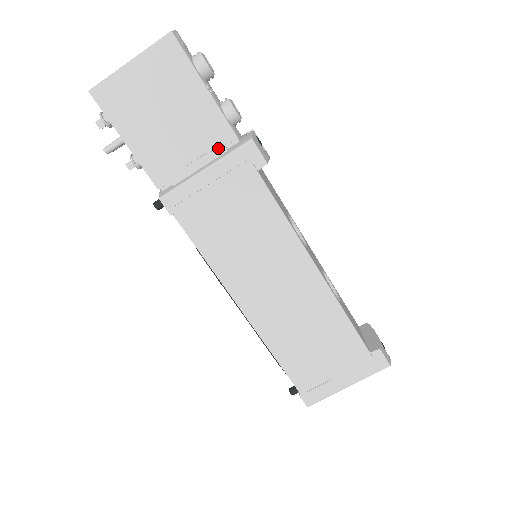
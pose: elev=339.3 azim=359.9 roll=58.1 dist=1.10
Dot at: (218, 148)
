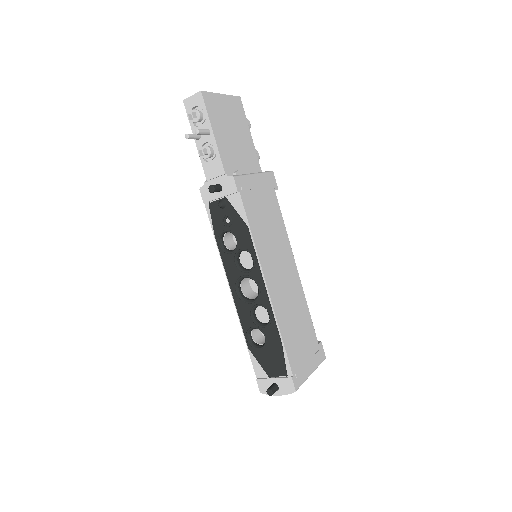
Dot at: (254, 169)
